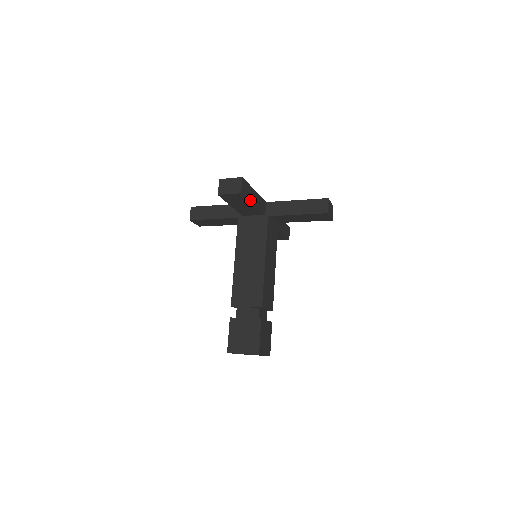
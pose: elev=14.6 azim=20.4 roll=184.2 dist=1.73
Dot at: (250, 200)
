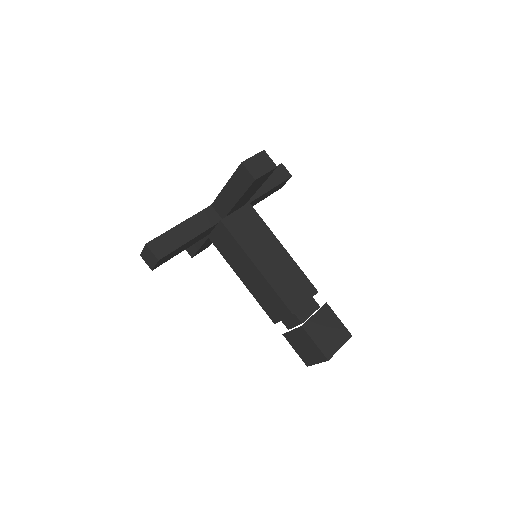
Dot at: occluded
